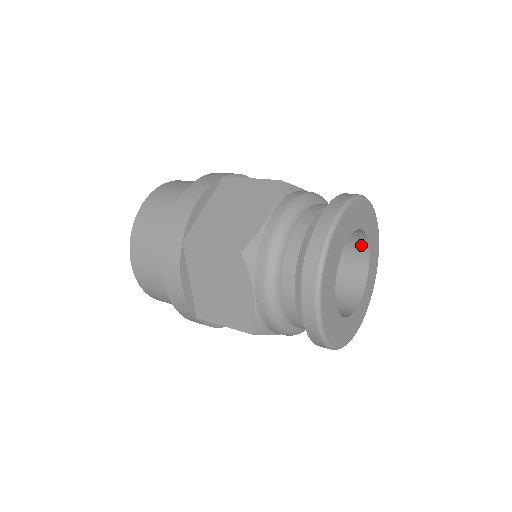
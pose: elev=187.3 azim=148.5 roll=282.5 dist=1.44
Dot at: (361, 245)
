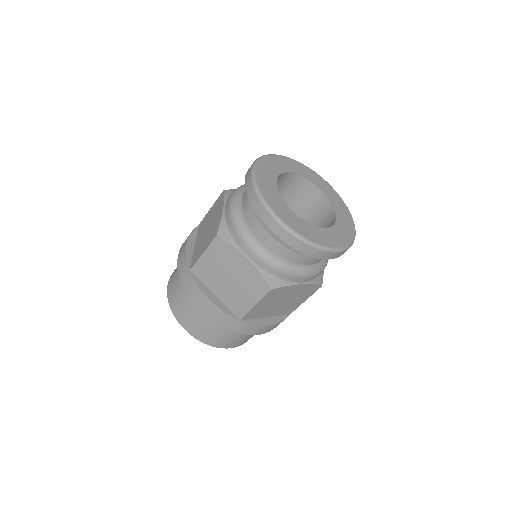
Dot at: (308, 187)
